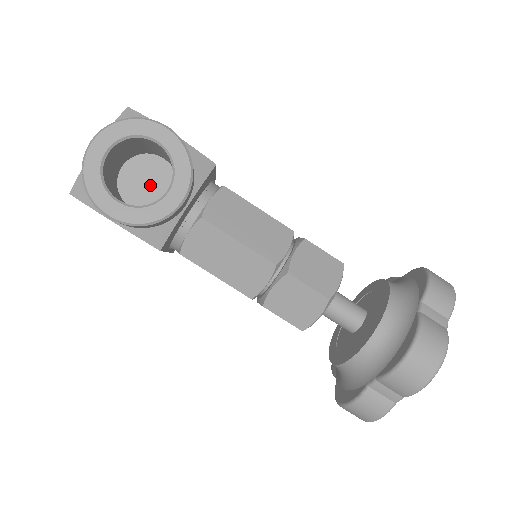
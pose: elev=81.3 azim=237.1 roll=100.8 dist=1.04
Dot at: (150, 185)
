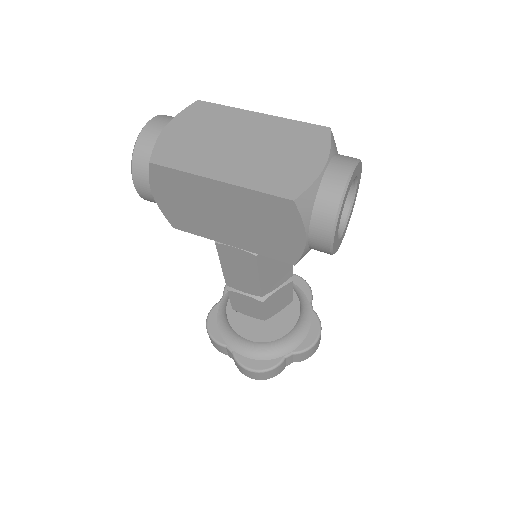
Dot at: occluded
